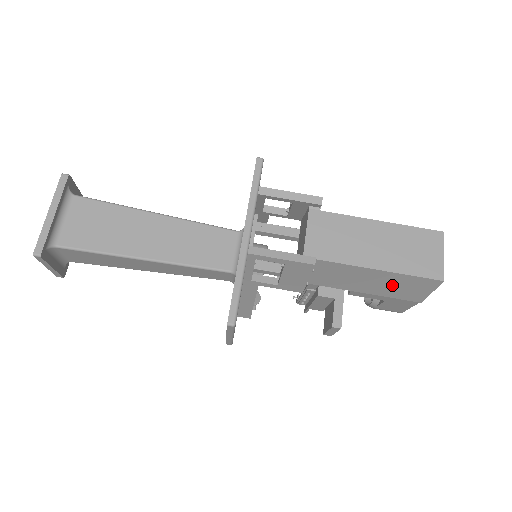
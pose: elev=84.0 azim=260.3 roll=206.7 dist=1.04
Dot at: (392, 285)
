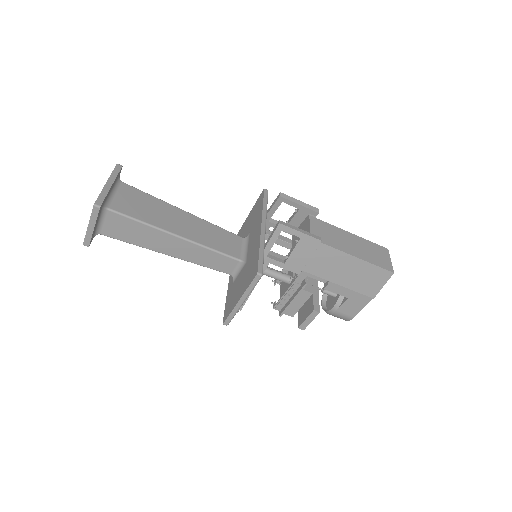
Dot at: (360, 276)
